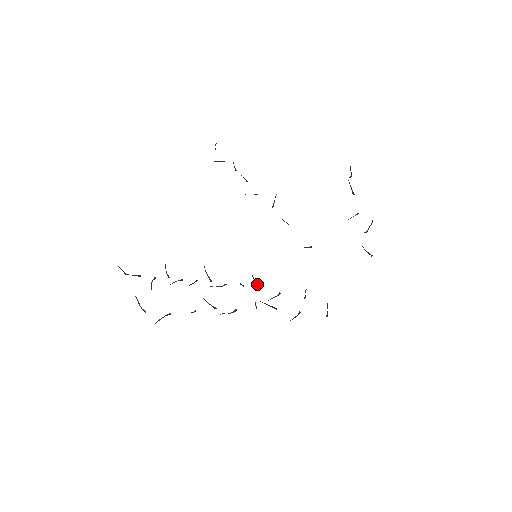
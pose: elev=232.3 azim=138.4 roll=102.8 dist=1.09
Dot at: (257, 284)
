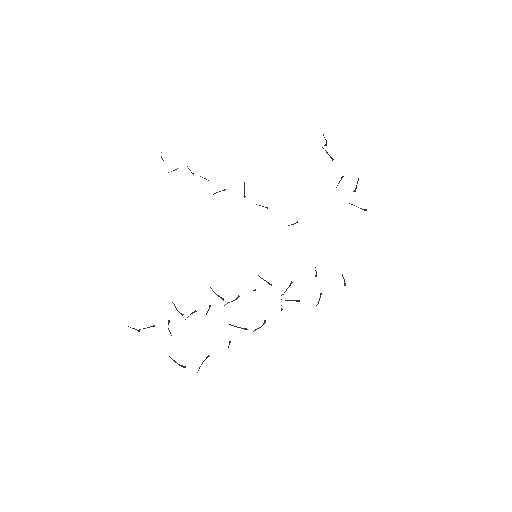
Dot at: (267, 282)
